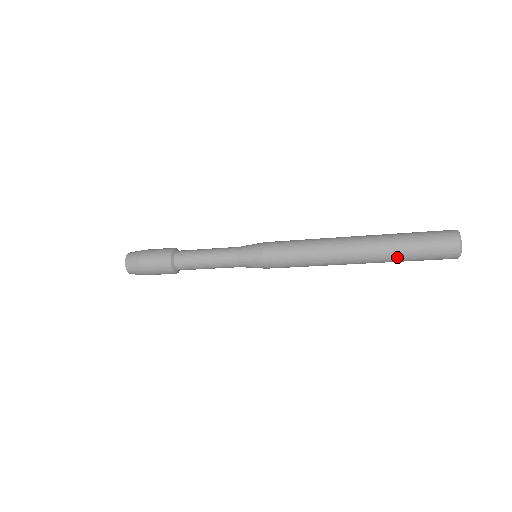
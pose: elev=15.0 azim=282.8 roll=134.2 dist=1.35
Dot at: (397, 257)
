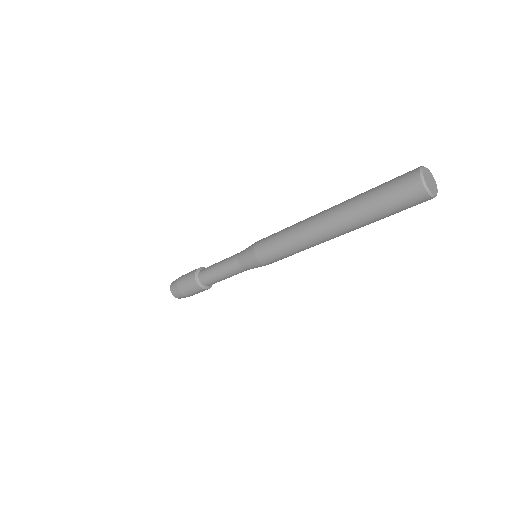
Dot at: (363, 213)
